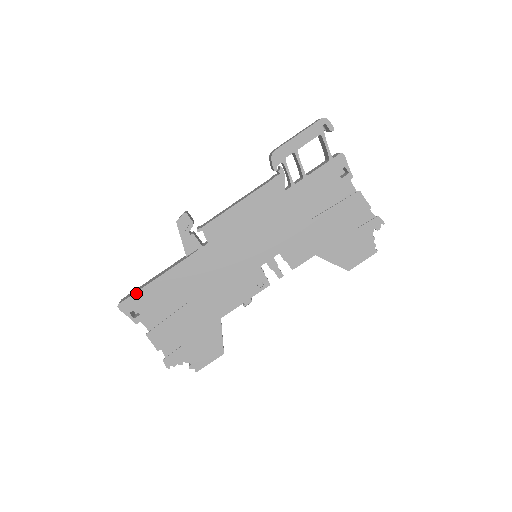
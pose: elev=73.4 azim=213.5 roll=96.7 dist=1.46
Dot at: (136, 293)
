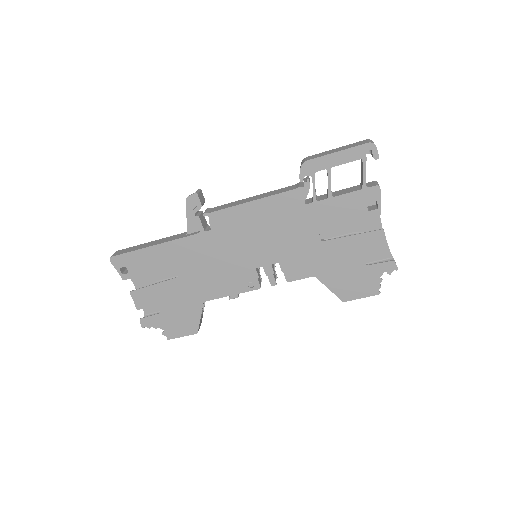
Dot at: (130, 252)
